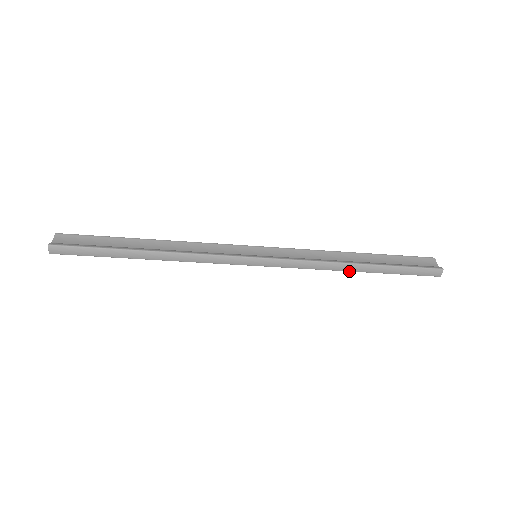
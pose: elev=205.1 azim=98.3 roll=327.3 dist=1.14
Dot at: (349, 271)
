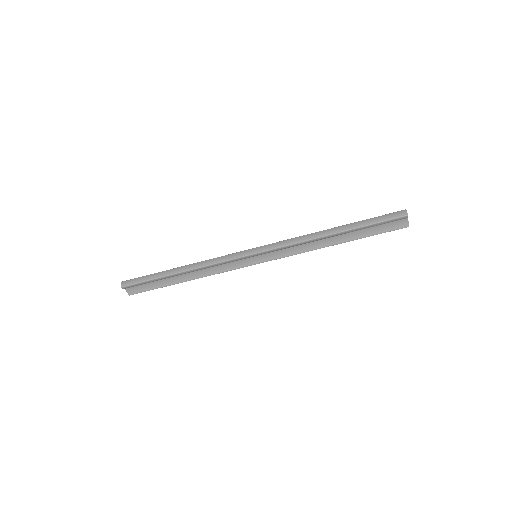
Dot at: (326, 236)
